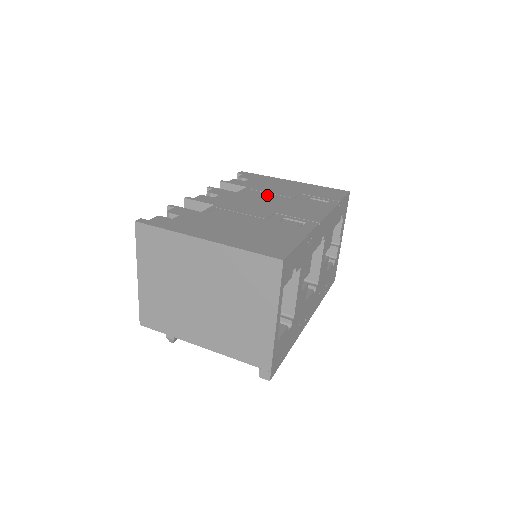
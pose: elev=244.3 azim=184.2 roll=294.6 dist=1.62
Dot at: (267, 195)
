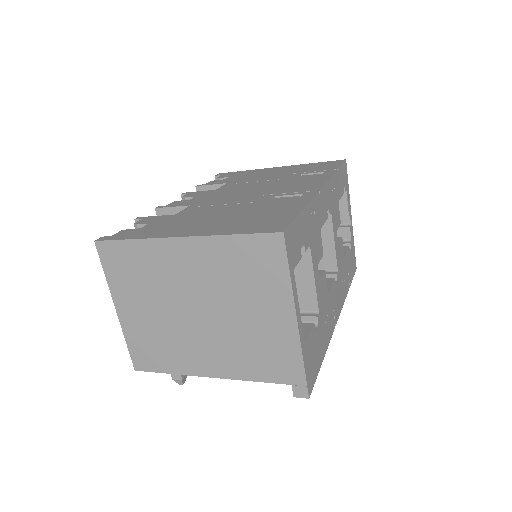
Dot at: (251, 184)
